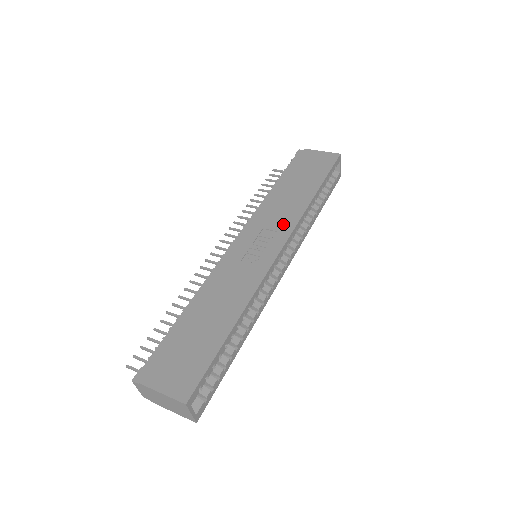
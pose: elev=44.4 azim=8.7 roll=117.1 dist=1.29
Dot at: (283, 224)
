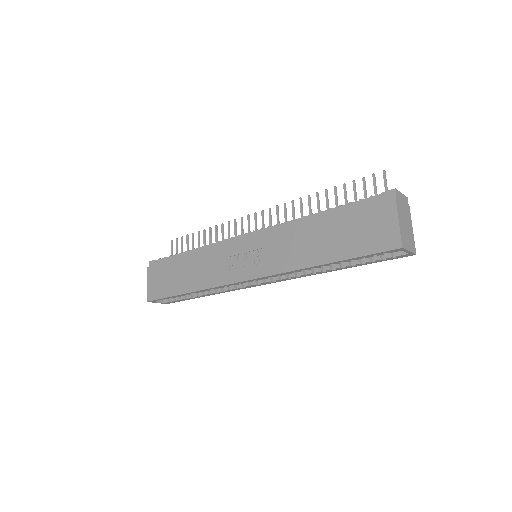
Dot at: (272, 262)
